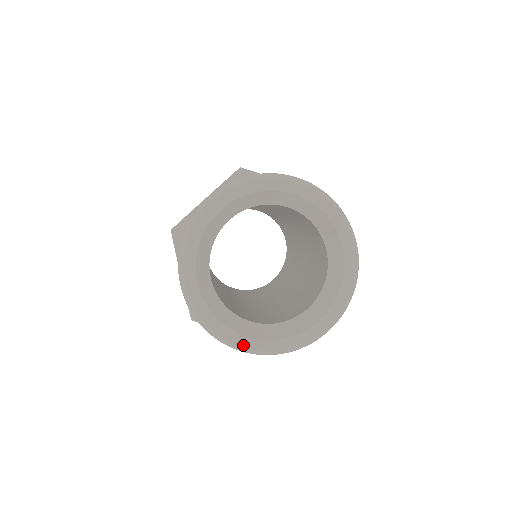
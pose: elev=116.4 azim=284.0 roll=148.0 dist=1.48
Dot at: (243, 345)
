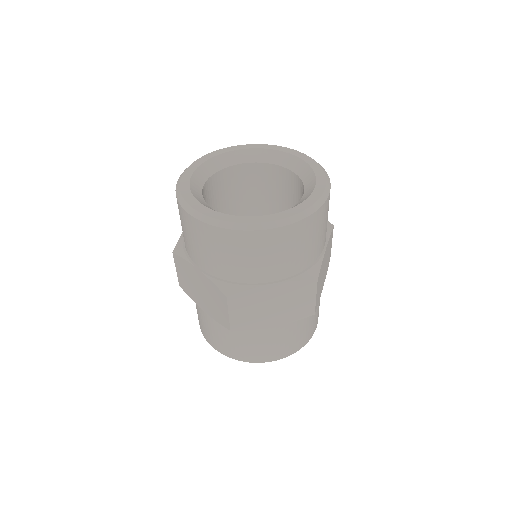
Dot at: (267, 220)
